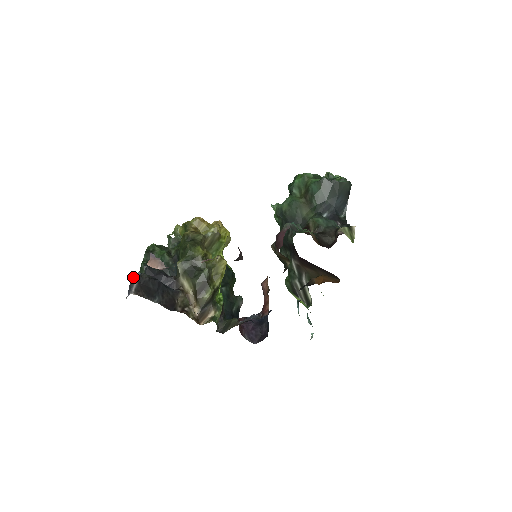
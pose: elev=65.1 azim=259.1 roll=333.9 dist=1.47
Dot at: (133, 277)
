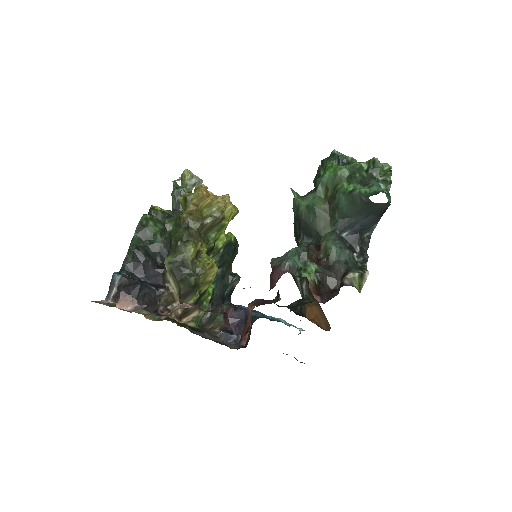
Dot at: (113, 279)
